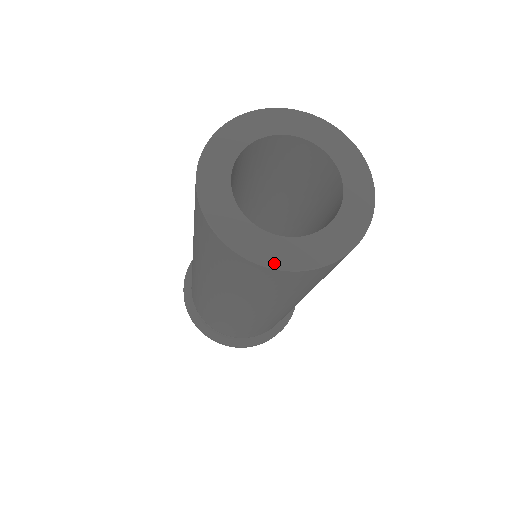
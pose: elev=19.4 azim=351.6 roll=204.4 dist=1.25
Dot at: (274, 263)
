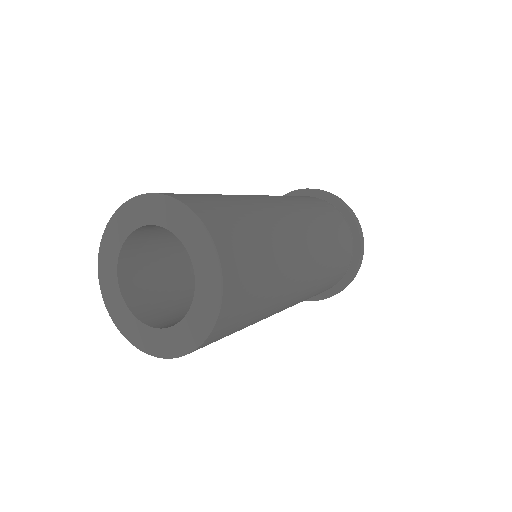
Dot at: (140, 346)
